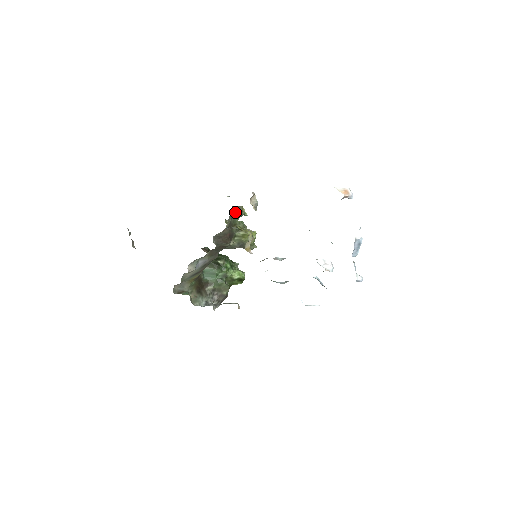
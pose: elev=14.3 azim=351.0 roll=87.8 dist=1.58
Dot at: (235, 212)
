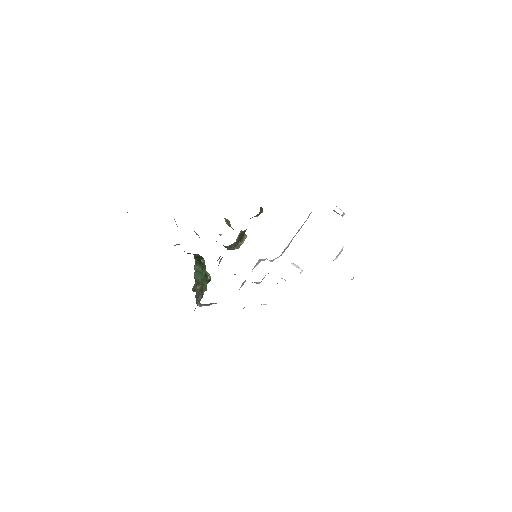
Dot at: (259, 212)
